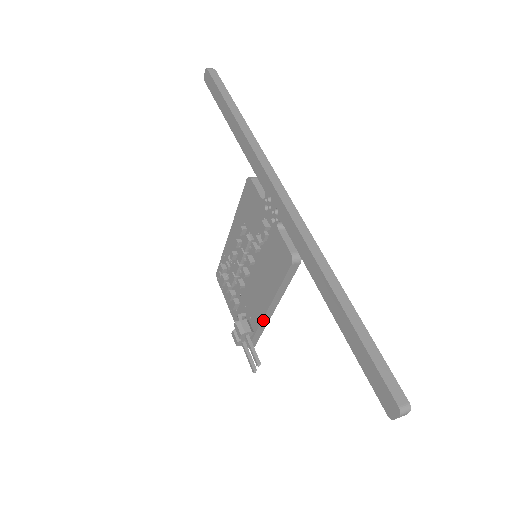
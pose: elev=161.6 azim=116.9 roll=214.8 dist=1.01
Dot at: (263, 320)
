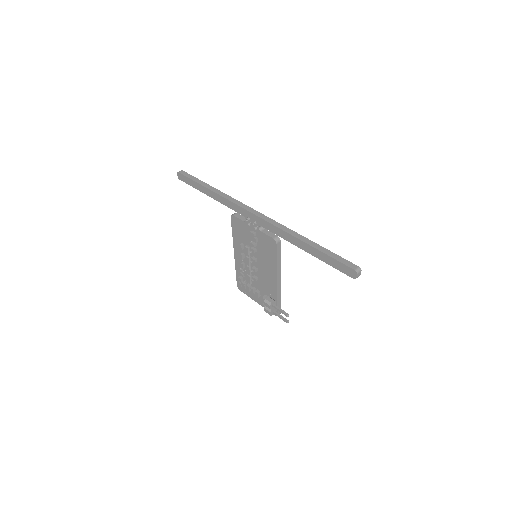
Dot at: (278, 289)
